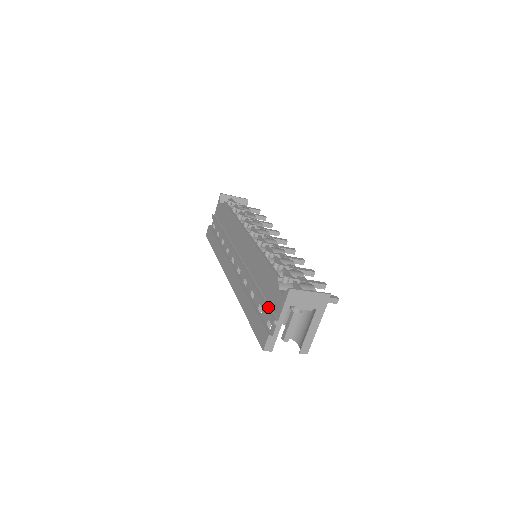
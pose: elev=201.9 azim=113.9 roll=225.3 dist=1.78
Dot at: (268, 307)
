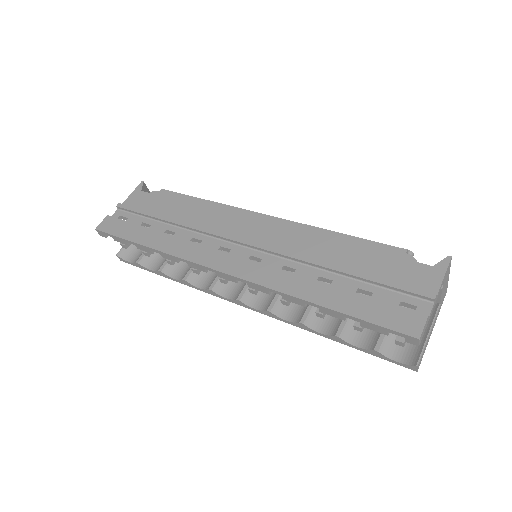
Dot at: (400, 284)
